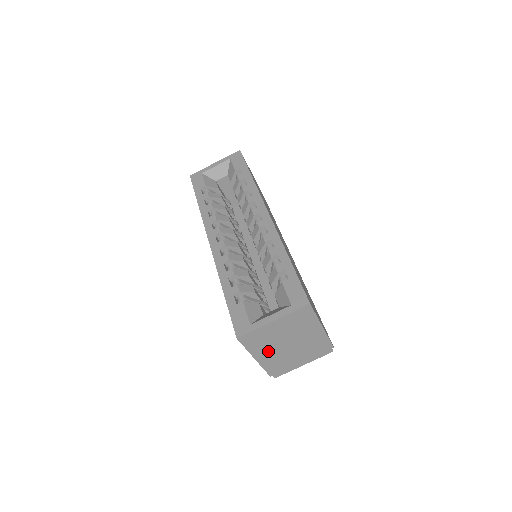
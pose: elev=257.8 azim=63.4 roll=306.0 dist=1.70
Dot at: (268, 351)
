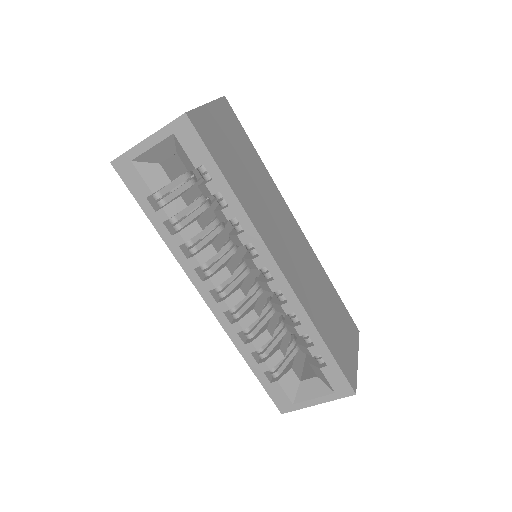
Dot at: occluded
